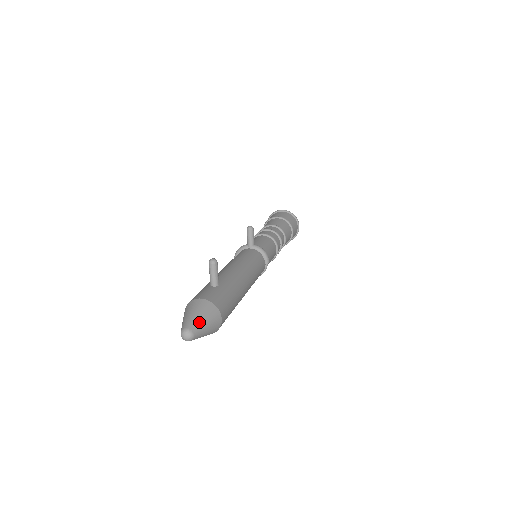
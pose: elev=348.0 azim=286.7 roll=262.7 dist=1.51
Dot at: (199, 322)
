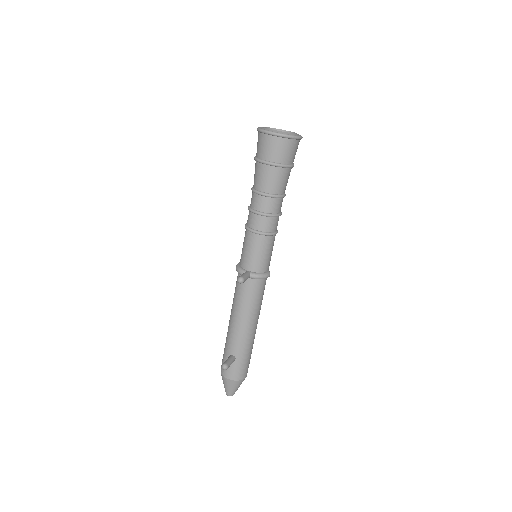
Dot at: (234, 391)
